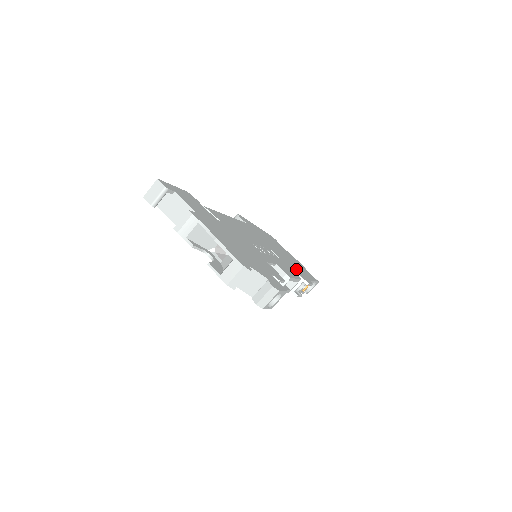
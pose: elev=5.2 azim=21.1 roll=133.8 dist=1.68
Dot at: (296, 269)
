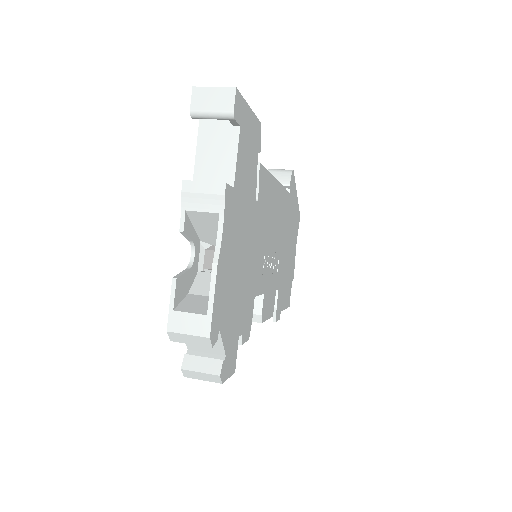
Dot at: (281, 290)
